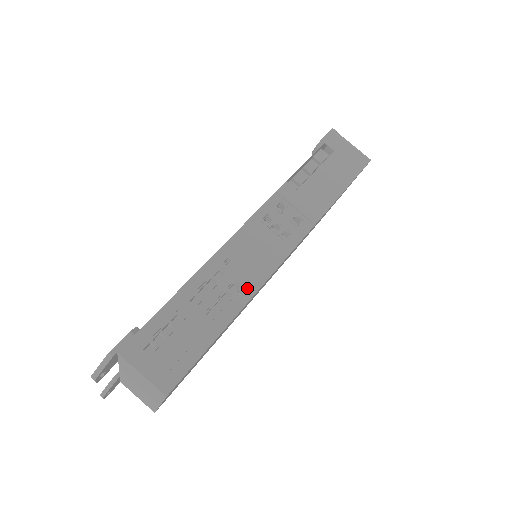
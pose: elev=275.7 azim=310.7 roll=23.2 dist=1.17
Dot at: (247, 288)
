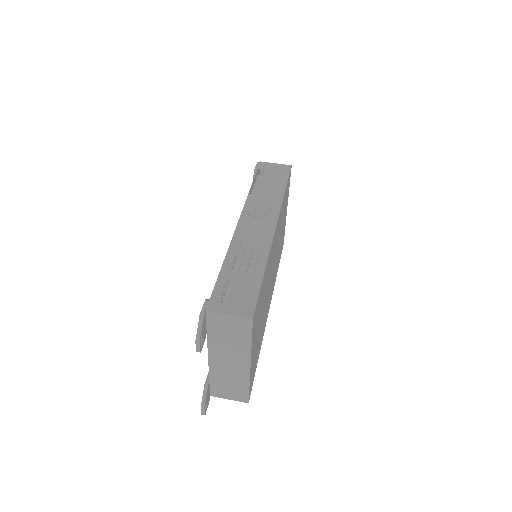
Dot at: (263, 249)
